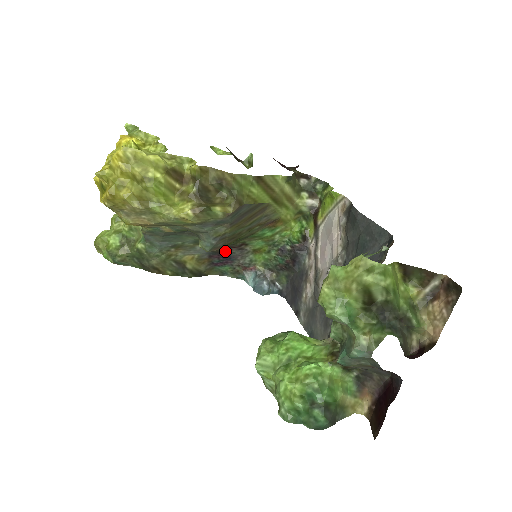
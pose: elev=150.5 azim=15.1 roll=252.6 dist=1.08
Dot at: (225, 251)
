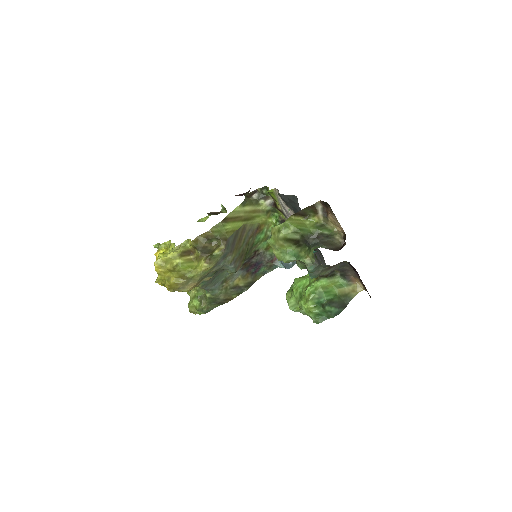
Dot at: (252, 262)
